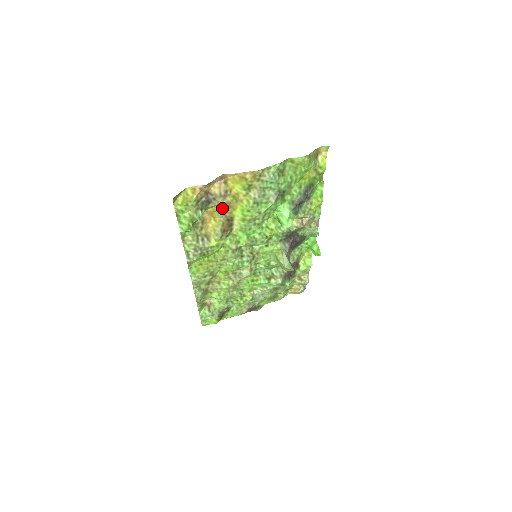
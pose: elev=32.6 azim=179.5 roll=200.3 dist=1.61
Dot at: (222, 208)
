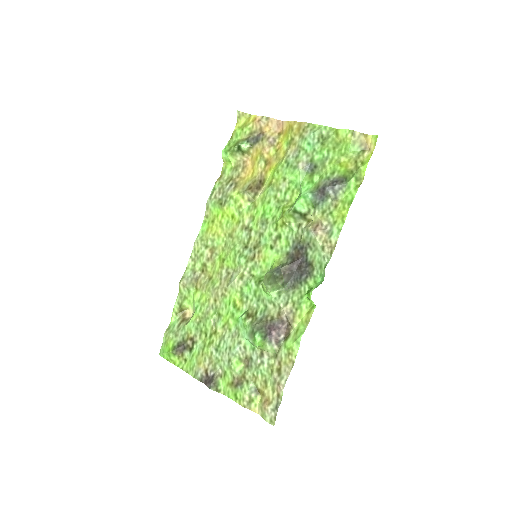
Dot at: (263, 157)
